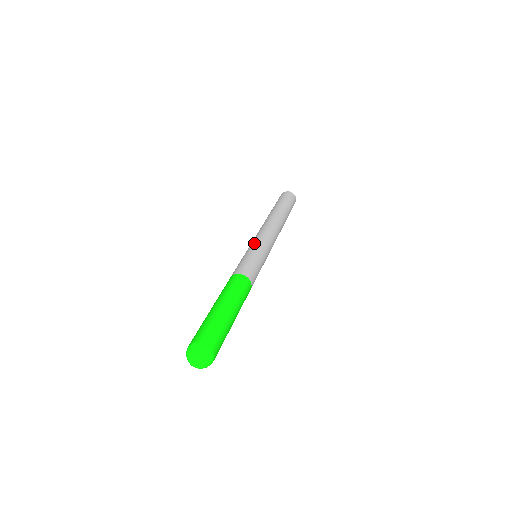
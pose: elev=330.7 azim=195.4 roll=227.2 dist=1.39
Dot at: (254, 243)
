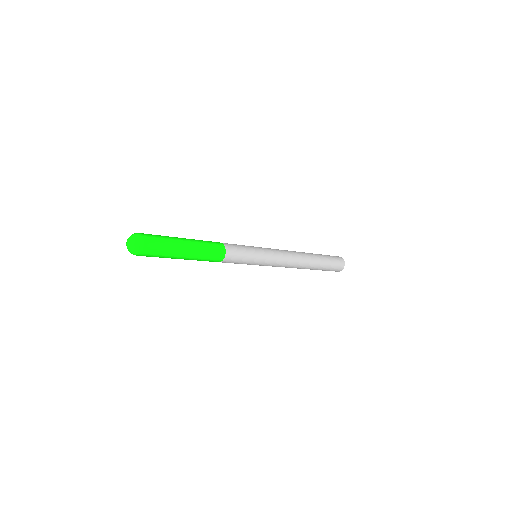
Dot at: occluded
